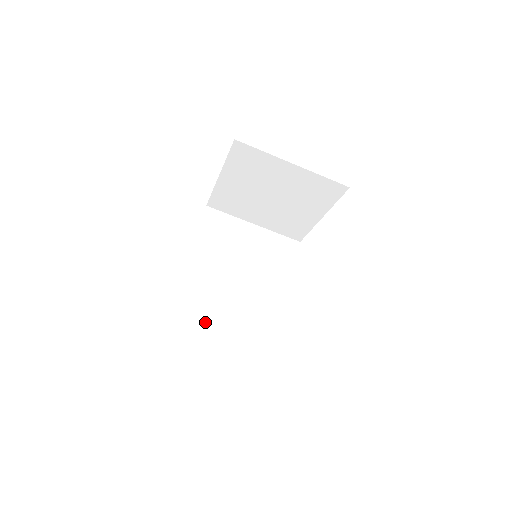
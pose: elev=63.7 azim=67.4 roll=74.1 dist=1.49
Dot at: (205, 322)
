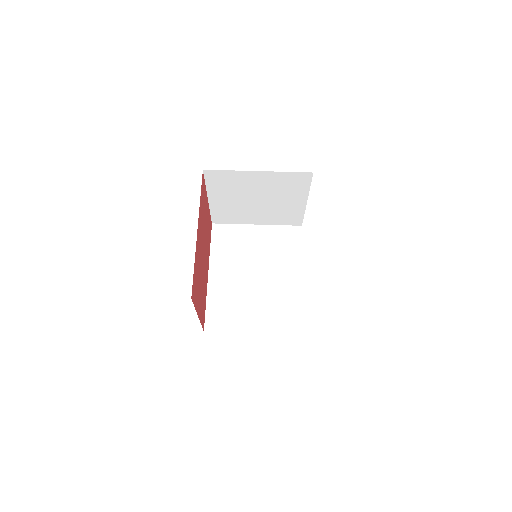
Dot at: (236, 321)
